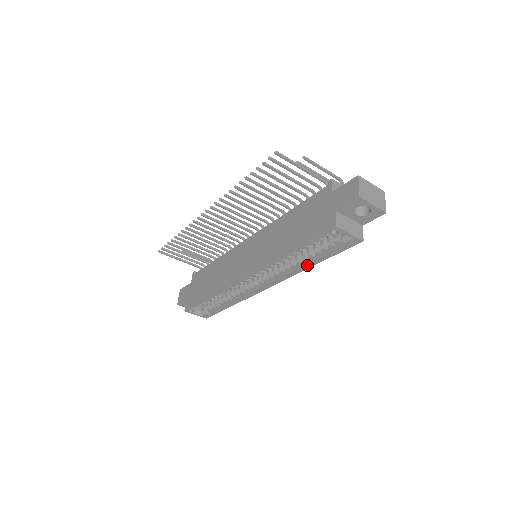
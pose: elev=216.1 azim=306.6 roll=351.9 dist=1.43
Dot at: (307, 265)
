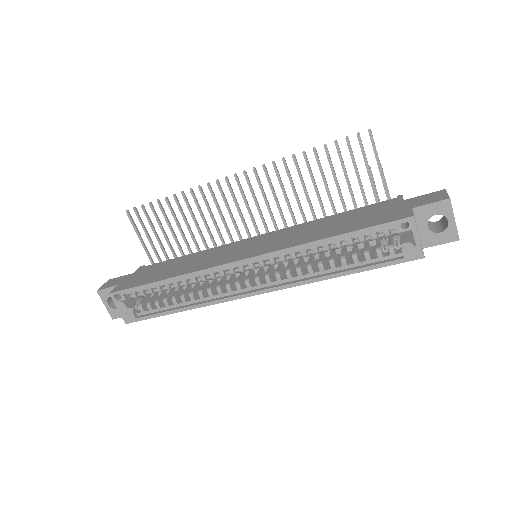
Dot at: (331, 273)
